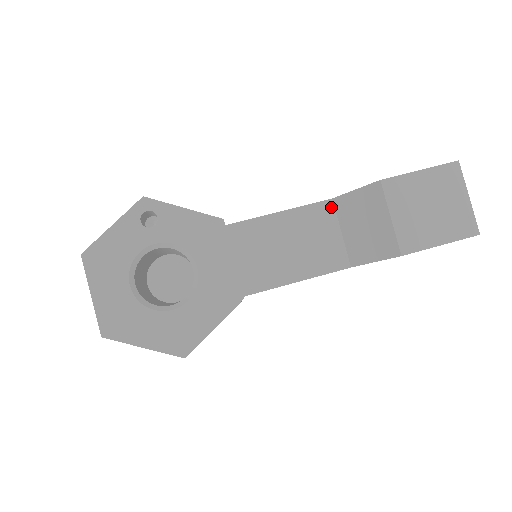
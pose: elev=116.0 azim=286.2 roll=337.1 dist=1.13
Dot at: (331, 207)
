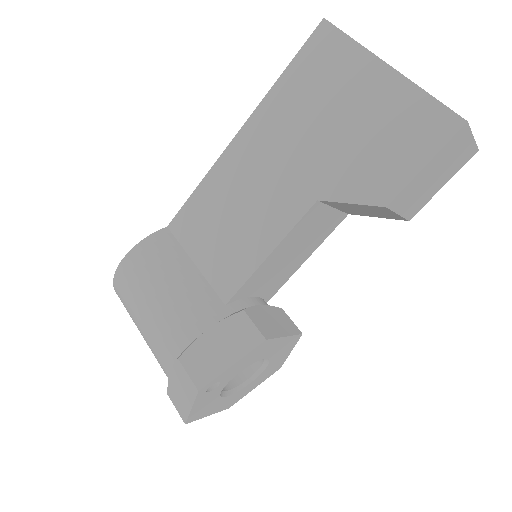
Dot at: (319, 205)
